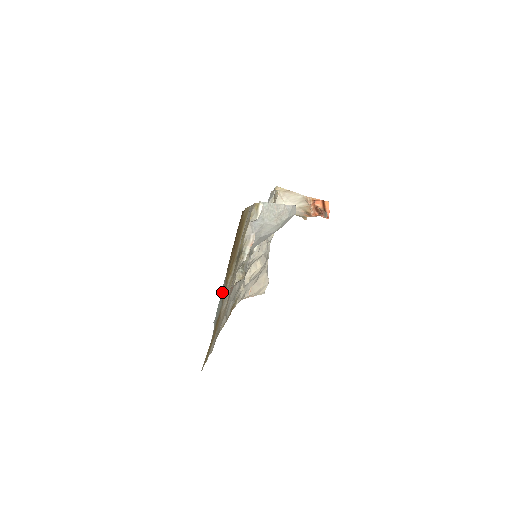
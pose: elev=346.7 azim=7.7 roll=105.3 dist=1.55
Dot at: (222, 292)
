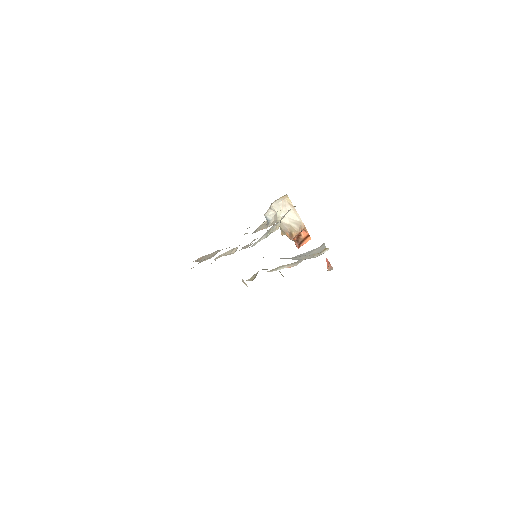
Dot at: occluded
